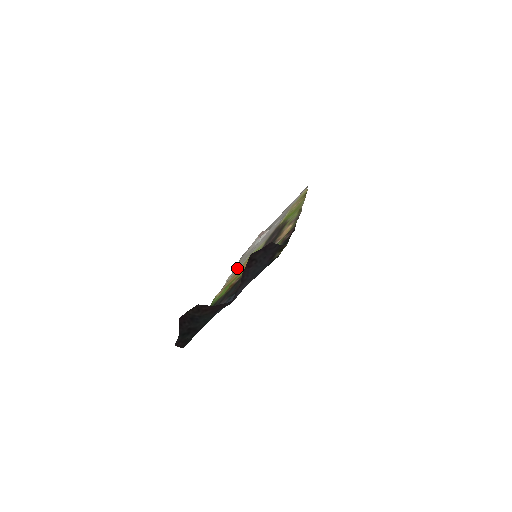
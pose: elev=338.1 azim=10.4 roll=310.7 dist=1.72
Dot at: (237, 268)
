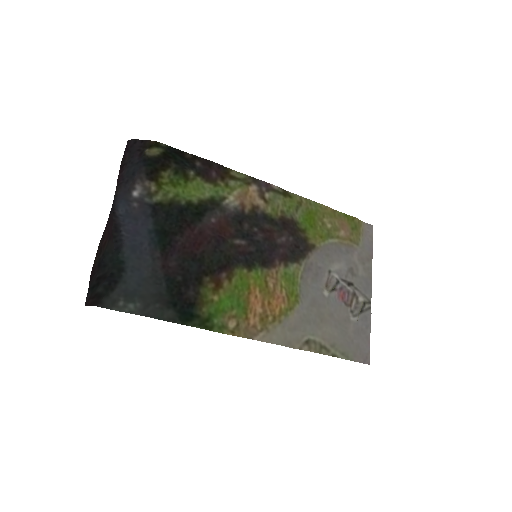
Dot at: (296, 325)
